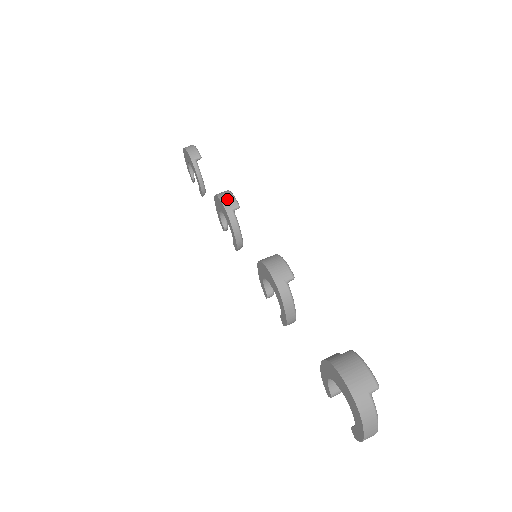
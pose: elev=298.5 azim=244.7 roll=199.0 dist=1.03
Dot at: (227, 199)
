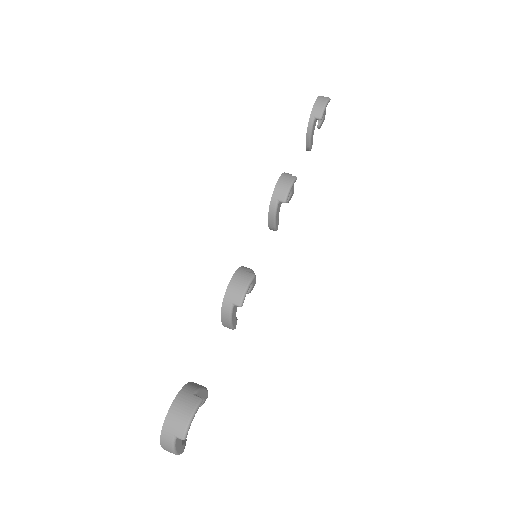
Dot at: (281, 188)
